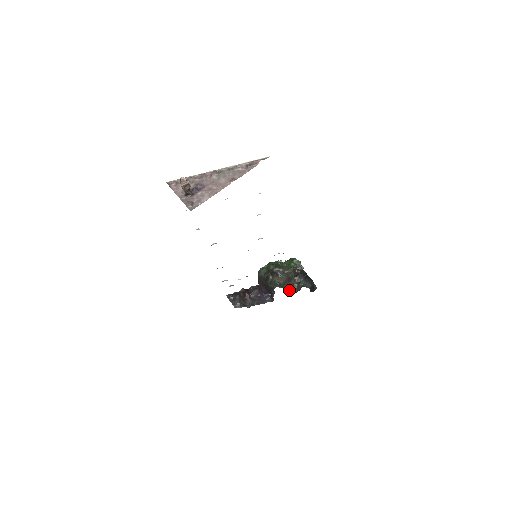
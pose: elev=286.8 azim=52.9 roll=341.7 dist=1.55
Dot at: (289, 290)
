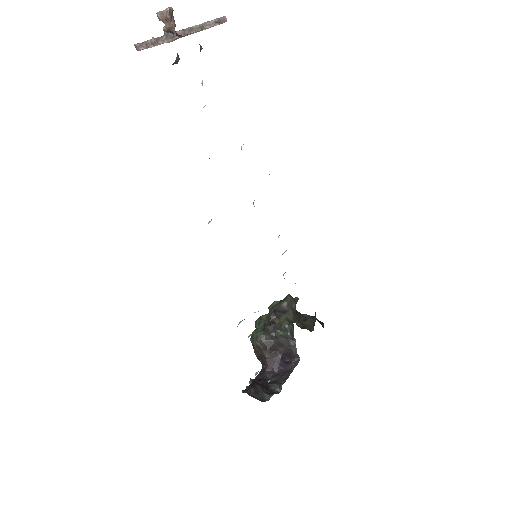
Dot at: occluded
